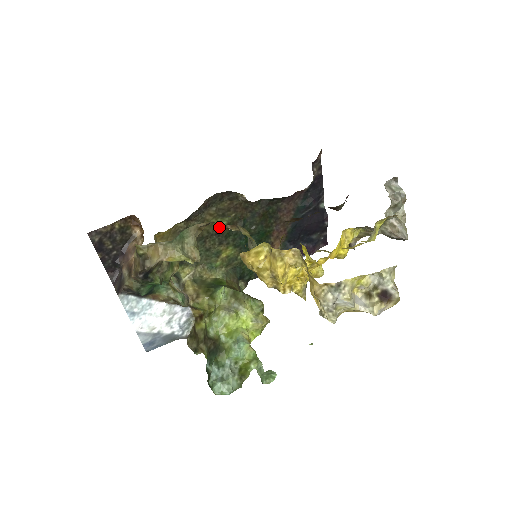
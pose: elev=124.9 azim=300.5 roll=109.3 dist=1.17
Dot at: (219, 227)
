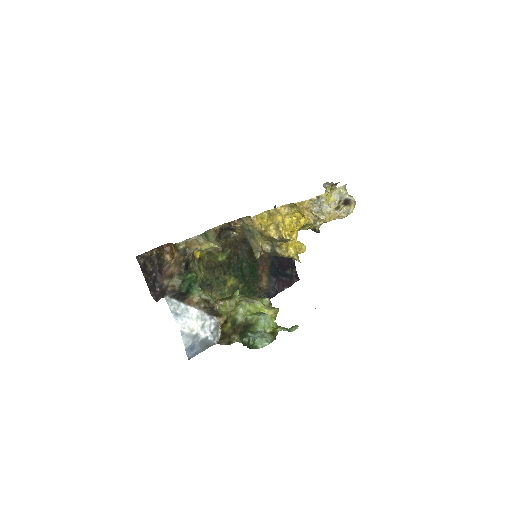
Dot at: (221, 260)
